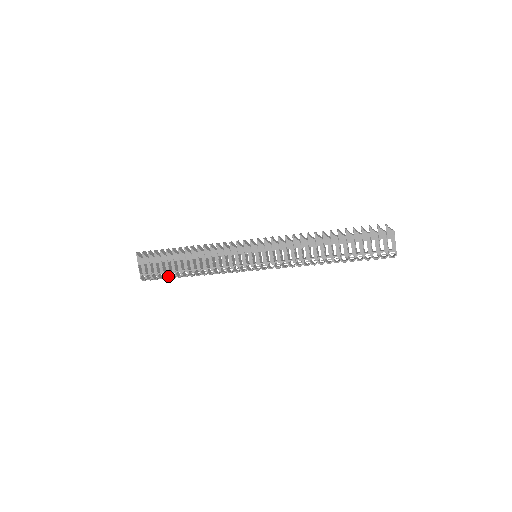
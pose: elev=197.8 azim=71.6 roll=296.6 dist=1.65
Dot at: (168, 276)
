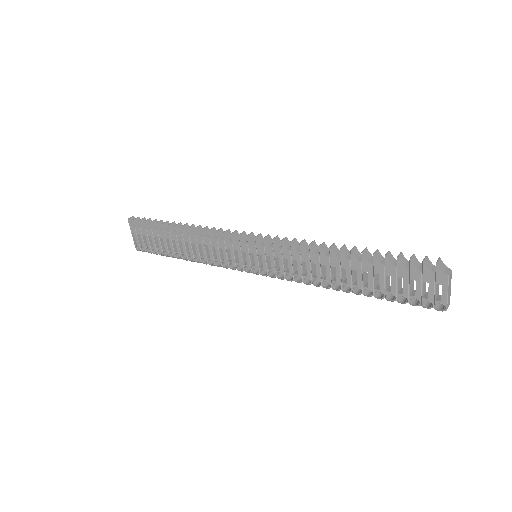
Dot at: occluded
